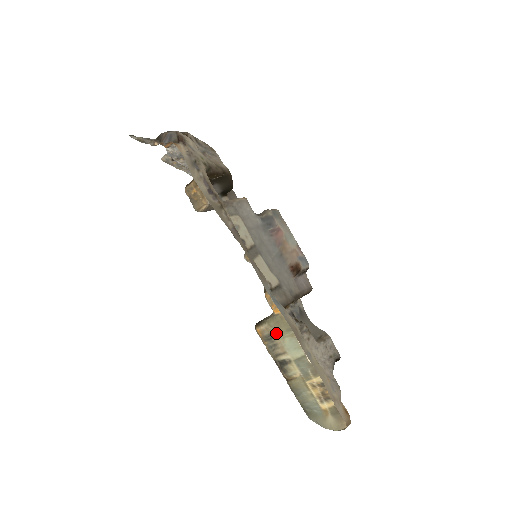
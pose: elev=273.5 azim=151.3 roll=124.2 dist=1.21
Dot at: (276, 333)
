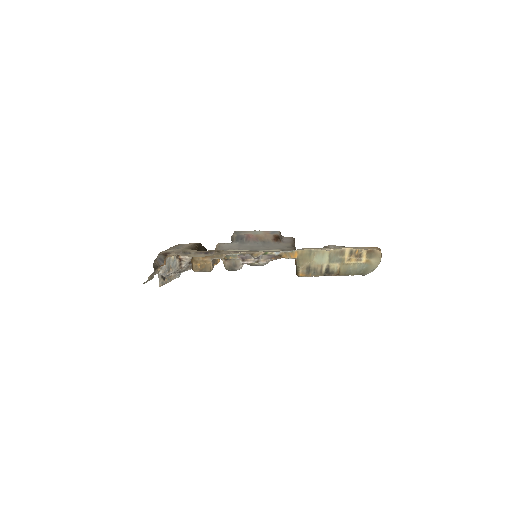
Dot at: (308, 264)
